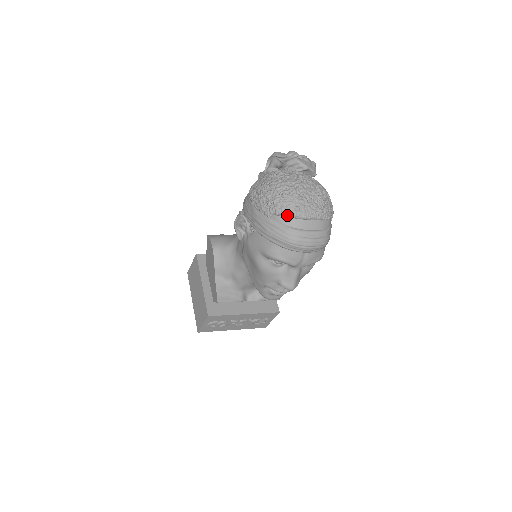
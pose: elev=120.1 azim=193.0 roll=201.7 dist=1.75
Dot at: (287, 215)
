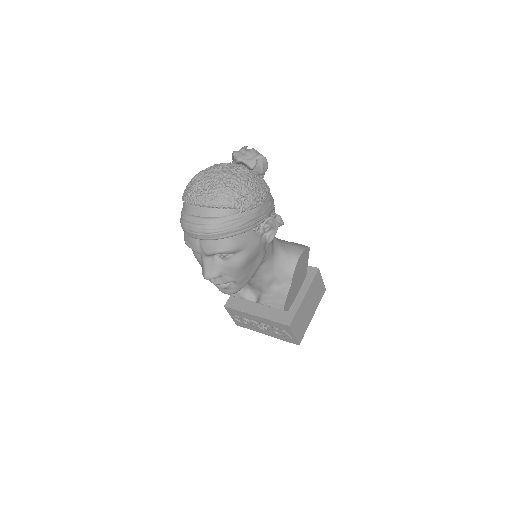
Dot at: (184, 200)
